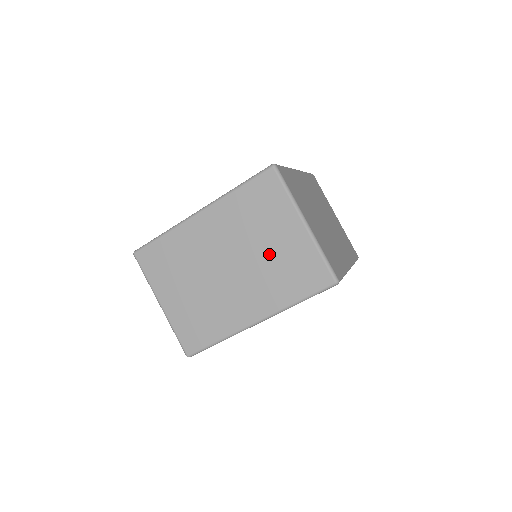
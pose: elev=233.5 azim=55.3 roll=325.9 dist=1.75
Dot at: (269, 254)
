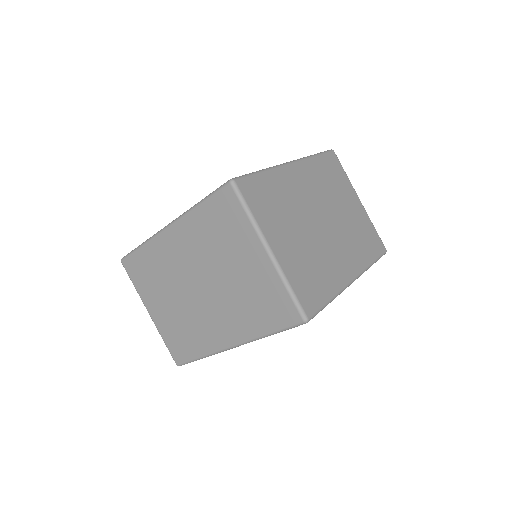
Dot at: (236, 280)
